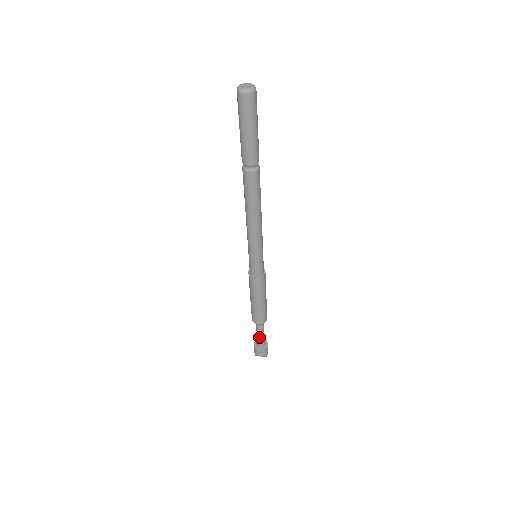
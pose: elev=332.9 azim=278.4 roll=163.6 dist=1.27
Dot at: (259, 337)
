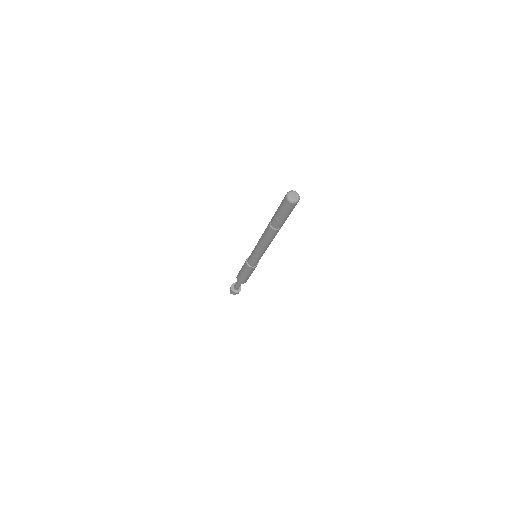
Dot at: (238, 286)
